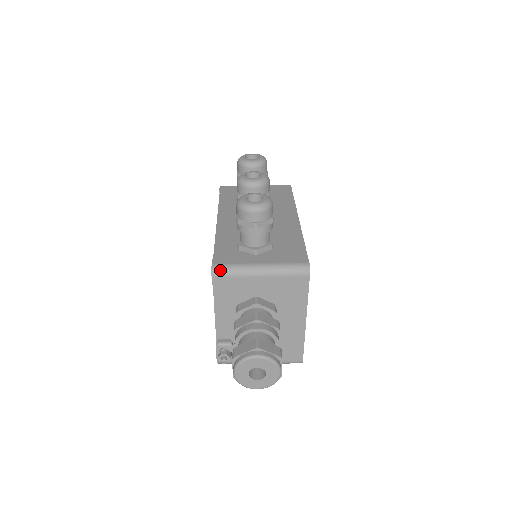
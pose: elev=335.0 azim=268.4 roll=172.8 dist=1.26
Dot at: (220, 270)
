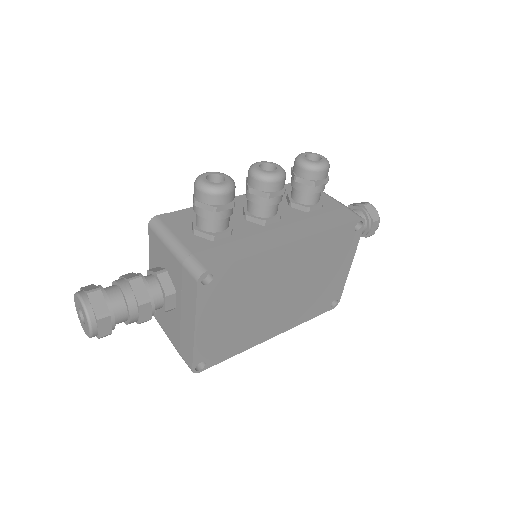
Dot at: (154, 224)
